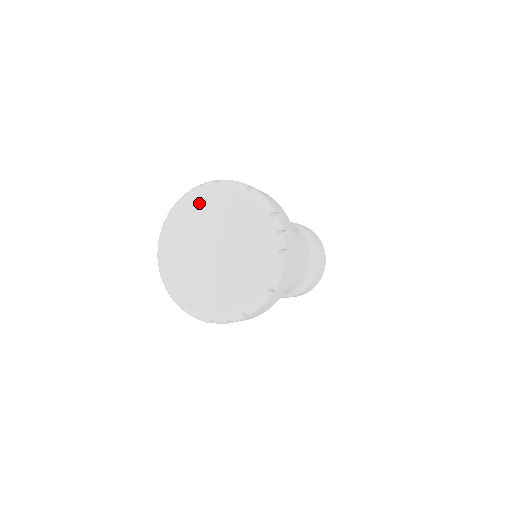
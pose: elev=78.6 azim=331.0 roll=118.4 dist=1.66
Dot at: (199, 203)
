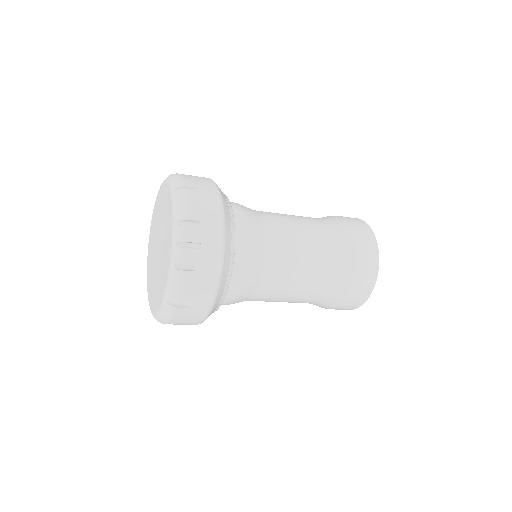
Dot at: (149, 255)
